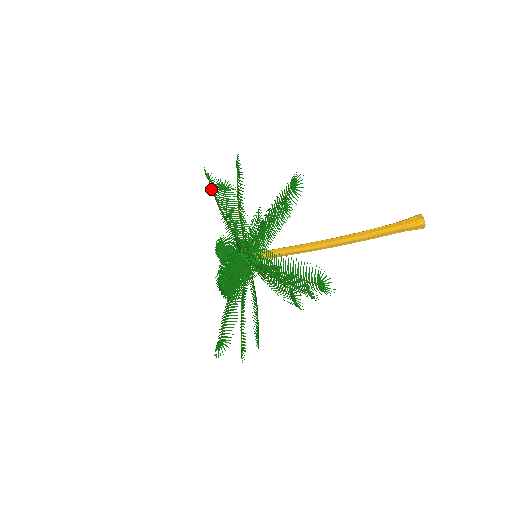
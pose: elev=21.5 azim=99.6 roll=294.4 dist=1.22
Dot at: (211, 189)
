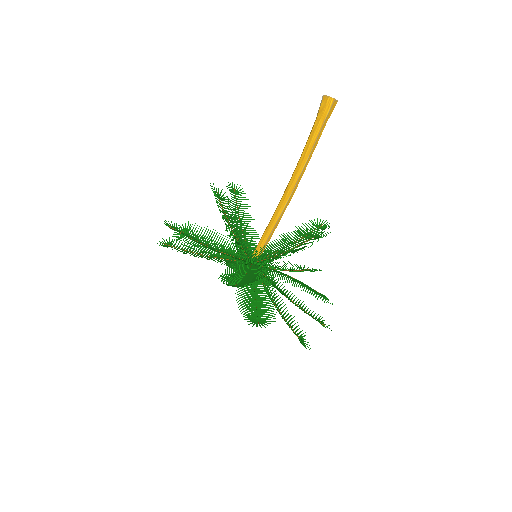
Dot at: occluded
